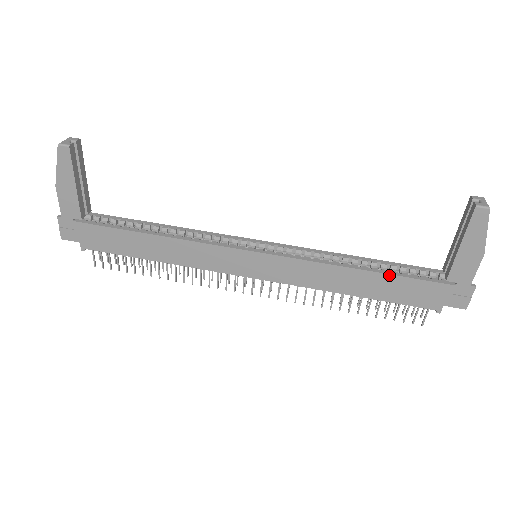
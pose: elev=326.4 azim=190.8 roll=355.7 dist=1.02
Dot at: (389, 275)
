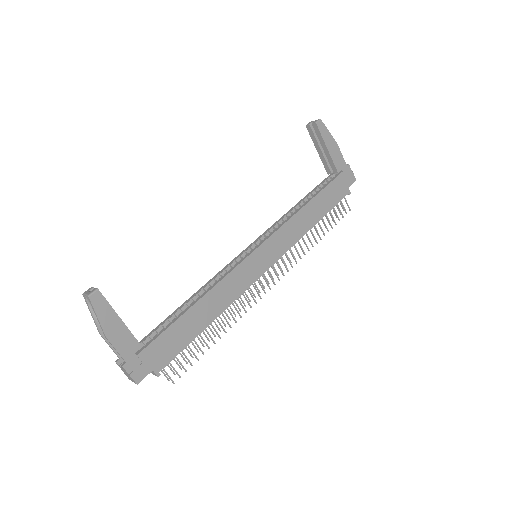
Dot at: (318, 194)
